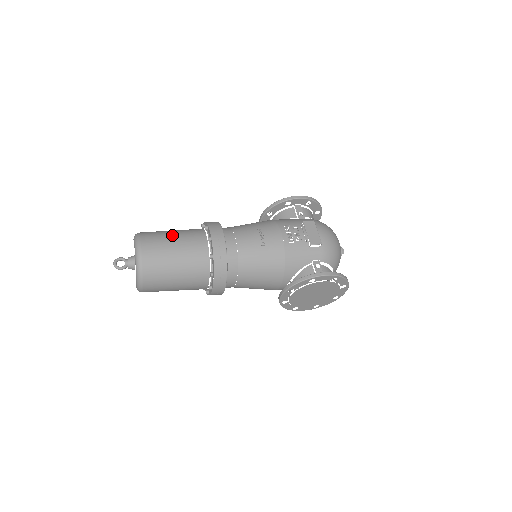
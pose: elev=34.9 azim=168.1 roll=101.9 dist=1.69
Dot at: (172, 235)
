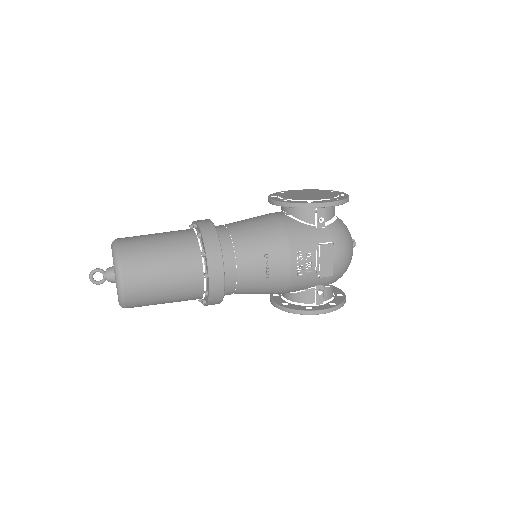
Dot at: (161, 266)
